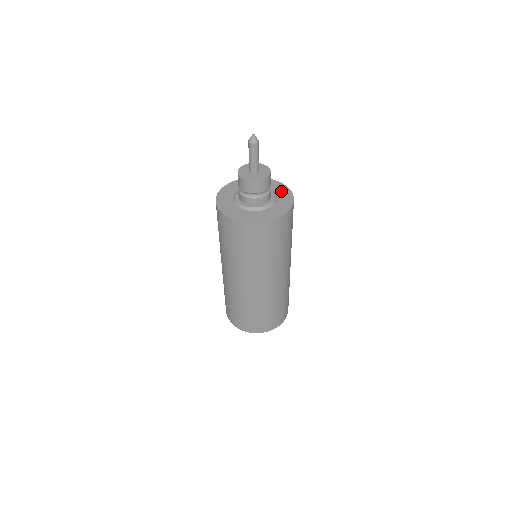
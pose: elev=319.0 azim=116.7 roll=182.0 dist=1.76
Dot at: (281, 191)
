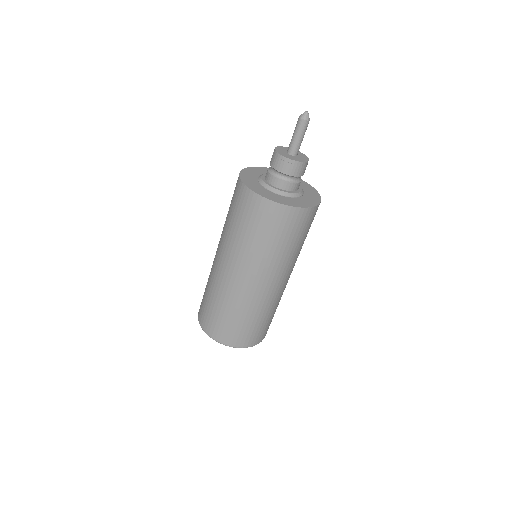
Dot at: (309, 190)
